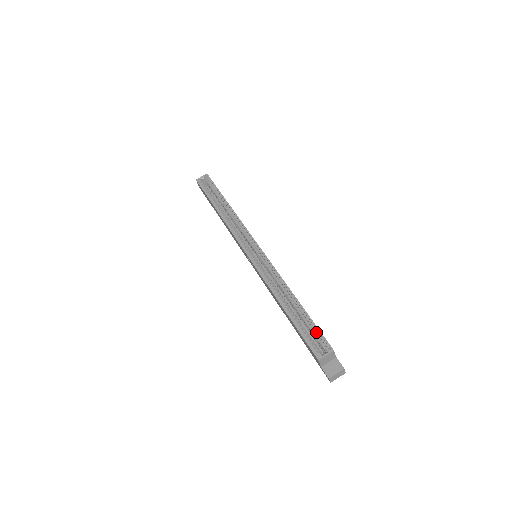
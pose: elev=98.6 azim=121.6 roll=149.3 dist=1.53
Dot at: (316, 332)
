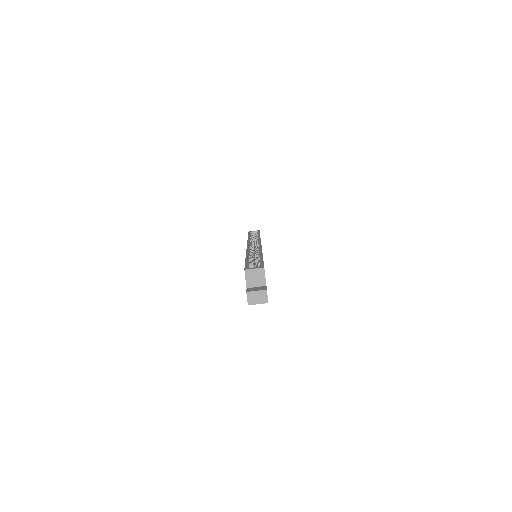
Dot at: (260, 264)
